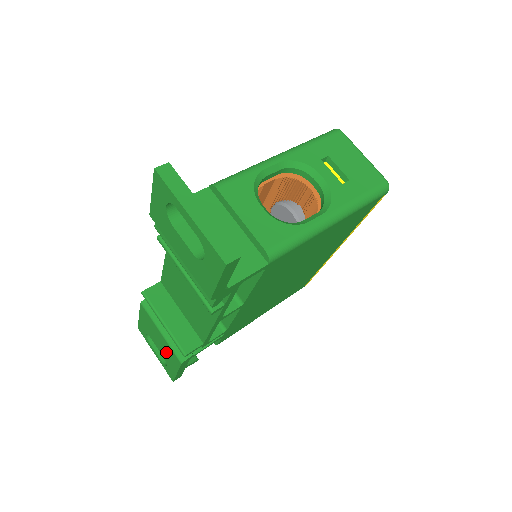
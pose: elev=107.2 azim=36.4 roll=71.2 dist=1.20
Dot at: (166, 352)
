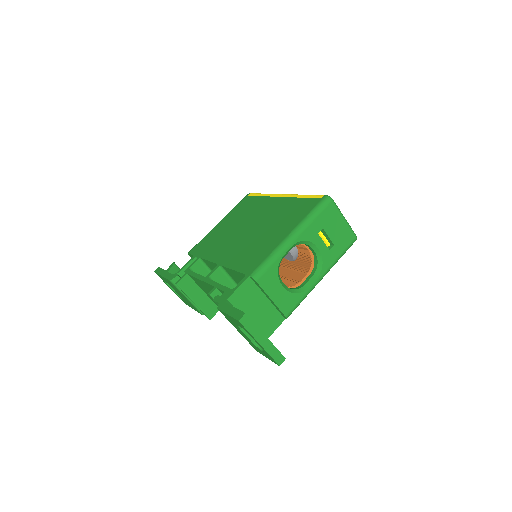
Dot at: (187, 301)
